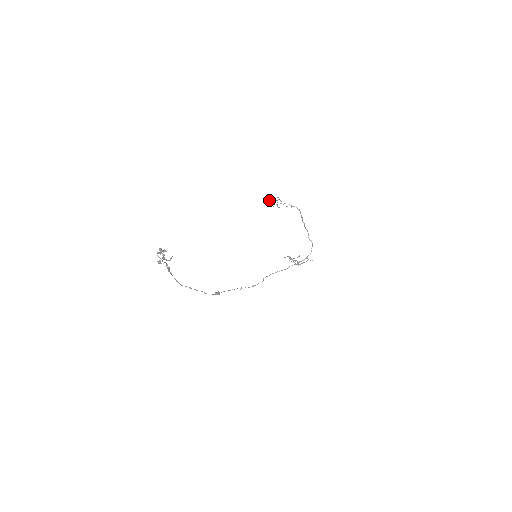
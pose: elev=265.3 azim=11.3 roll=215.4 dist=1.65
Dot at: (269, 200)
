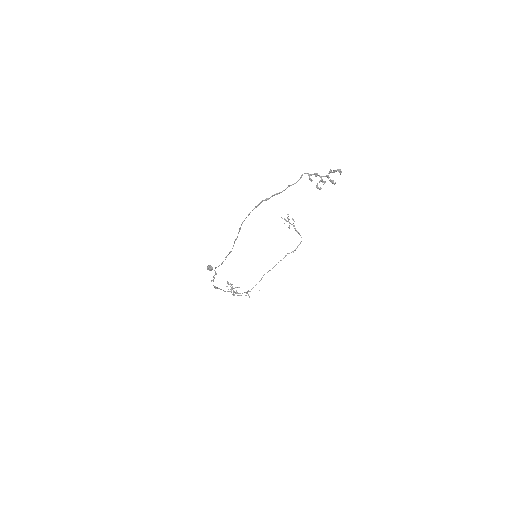
Dot at: occluded
